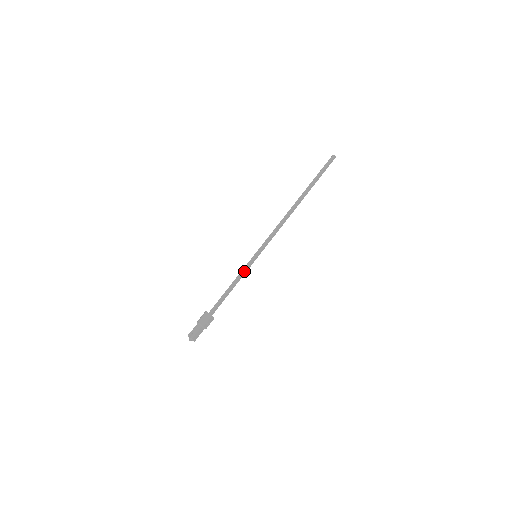
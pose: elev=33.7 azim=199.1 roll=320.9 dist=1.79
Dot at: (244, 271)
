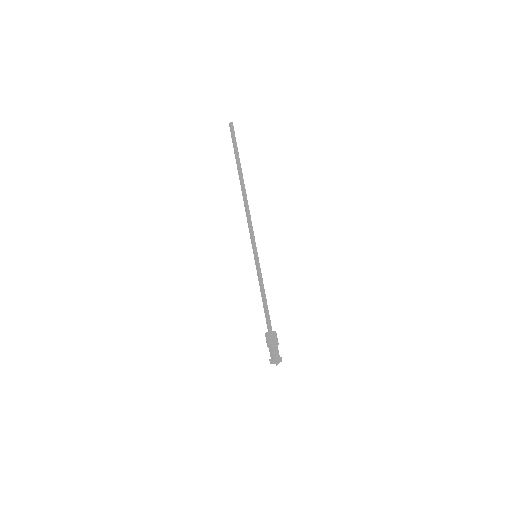
Dot at: (259, 276)
